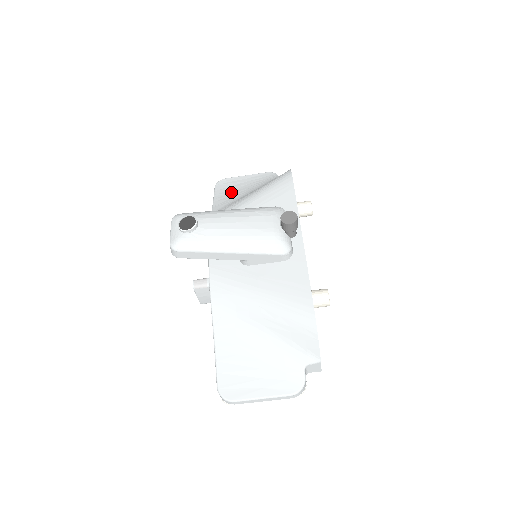
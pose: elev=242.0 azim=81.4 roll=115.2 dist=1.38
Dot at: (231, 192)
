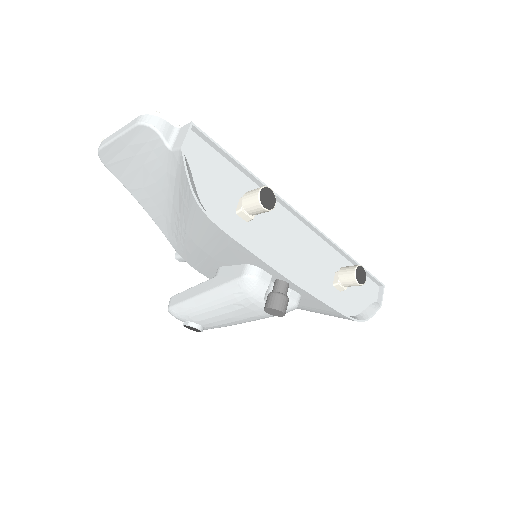
Dot at: (142, 188)
